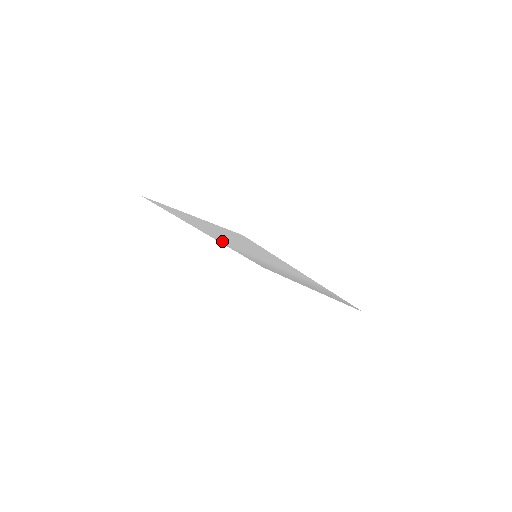
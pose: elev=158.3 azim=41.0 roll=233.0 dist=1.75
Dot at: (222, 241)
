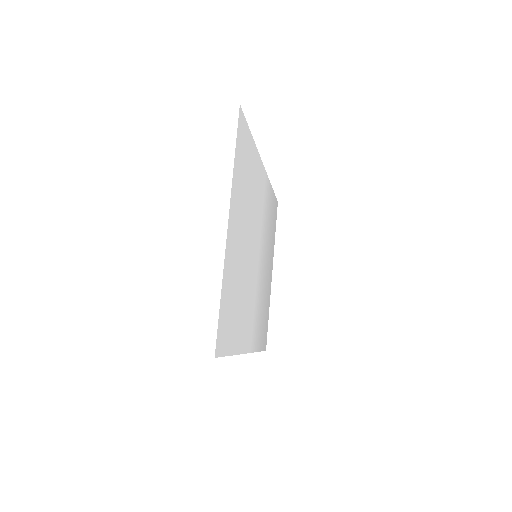
Dot at: (261, 192)
